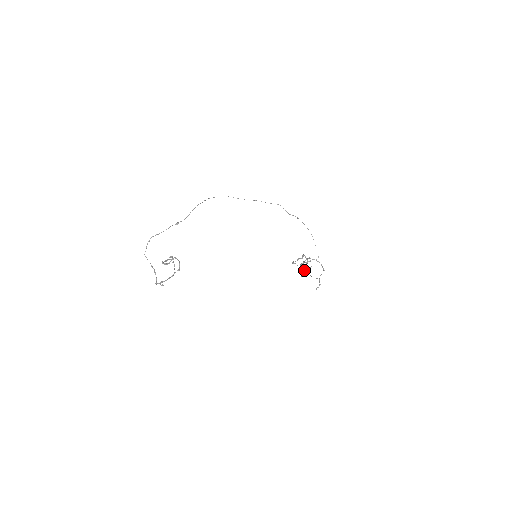
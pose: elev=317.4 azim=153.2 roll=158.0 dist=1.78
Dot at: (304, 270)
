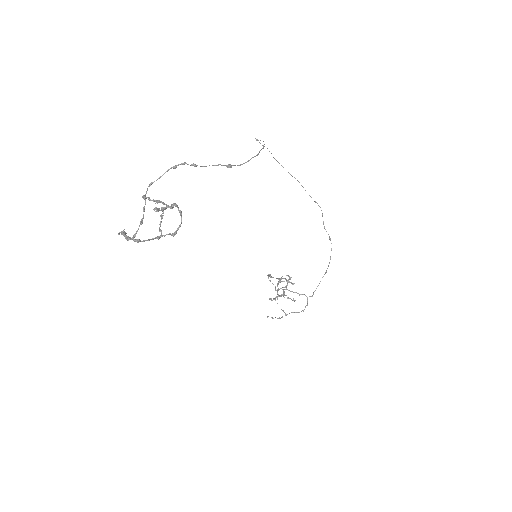
Dot at: (280, 295)
